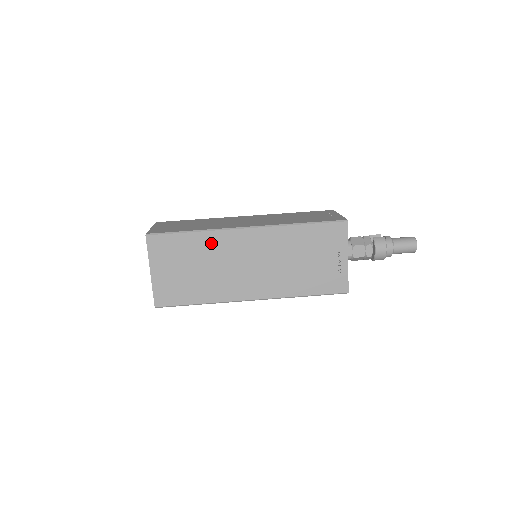
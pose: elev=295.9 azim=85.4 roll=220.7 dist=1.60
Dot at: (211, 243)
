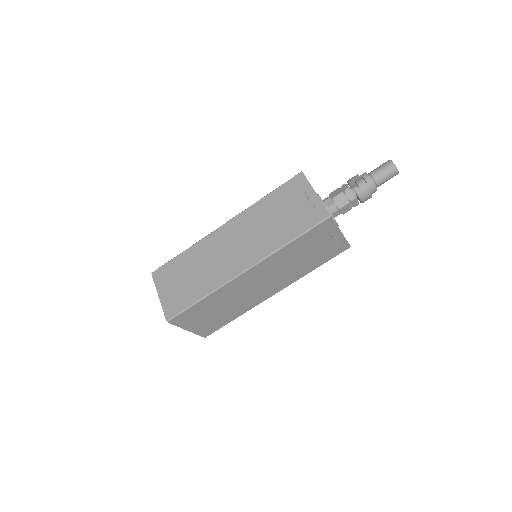
Dot at: (222, 294)
